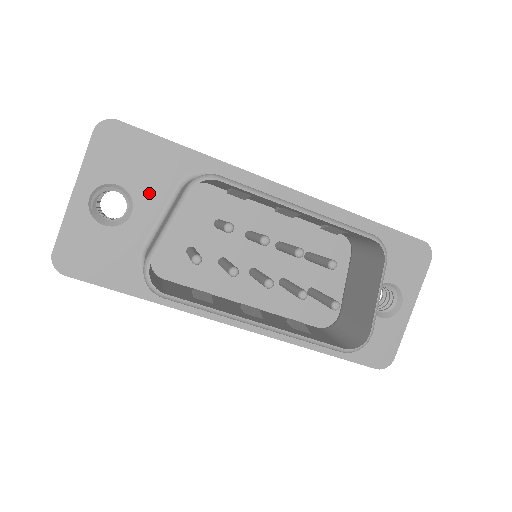
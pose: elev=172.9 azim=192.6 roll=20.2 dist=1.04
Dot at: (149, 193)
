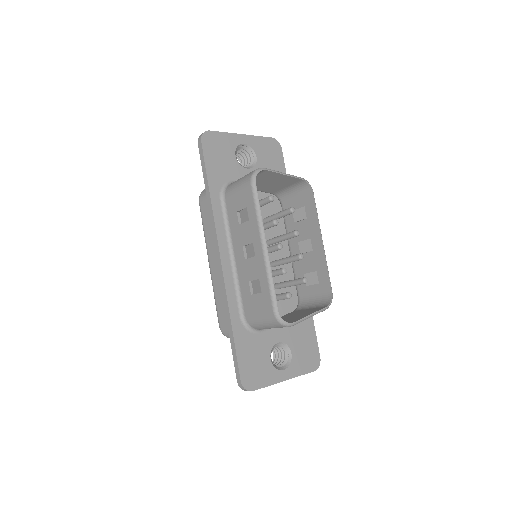
Dot at: occluded
